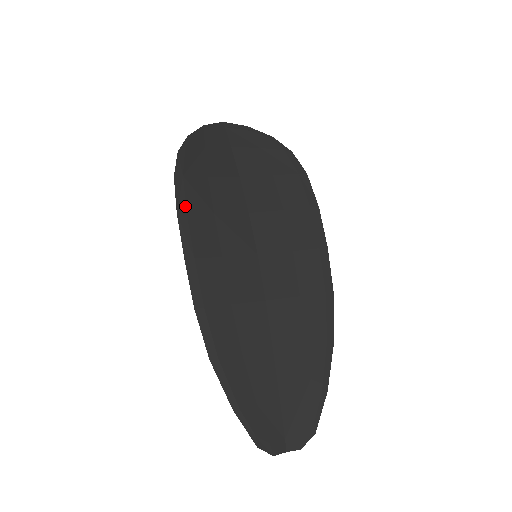
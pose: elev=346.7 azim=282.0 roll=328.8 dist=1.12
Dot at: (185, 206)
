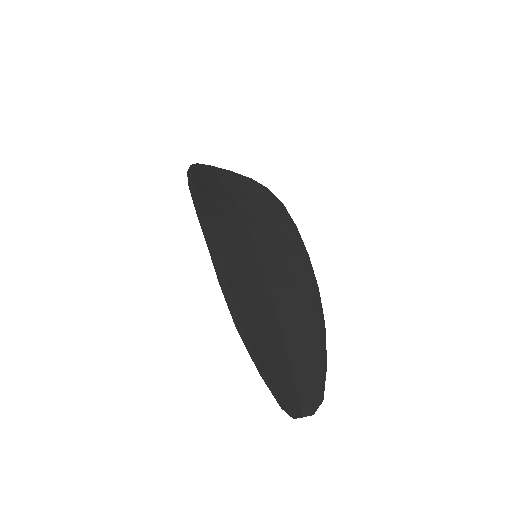
Dot at: (201, 208)
